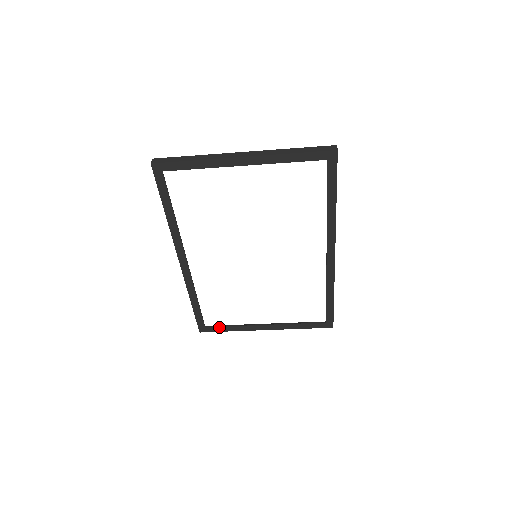
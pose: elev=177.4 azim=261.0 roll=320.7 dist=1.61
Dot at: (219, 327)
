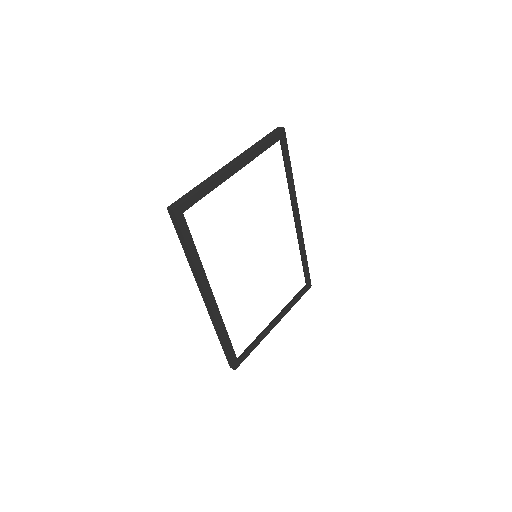
Dot at: (247, 351)
